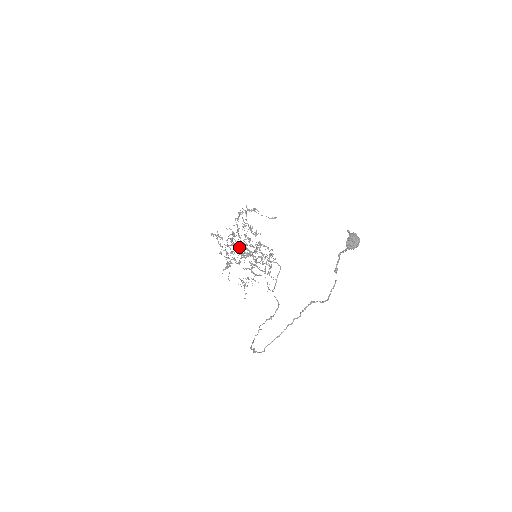
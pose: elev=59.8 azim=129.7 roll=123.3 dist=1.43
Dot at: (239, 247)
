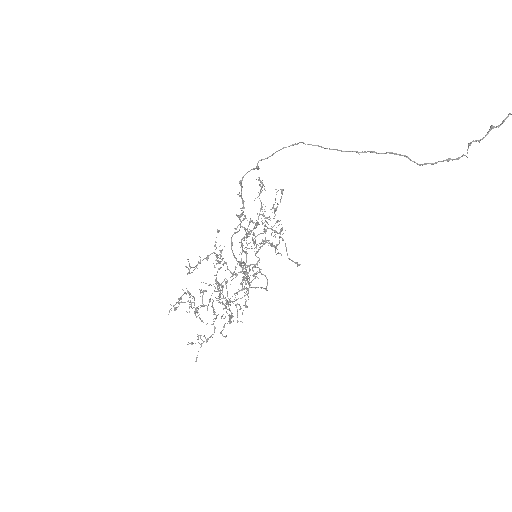
Dot at: occluded
